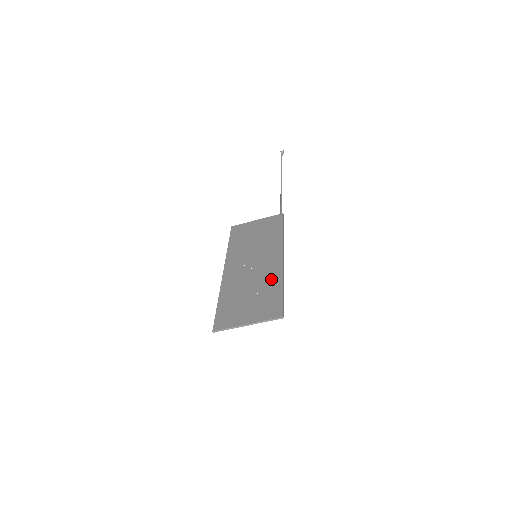
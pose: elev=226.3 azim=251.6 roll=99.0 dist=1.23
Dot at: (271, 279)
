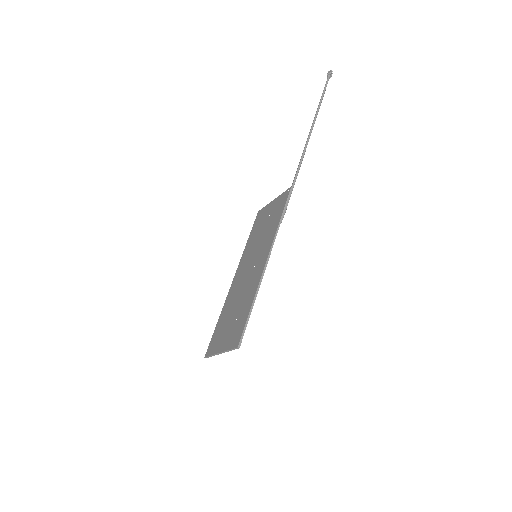
Dot at: (250, 292)
